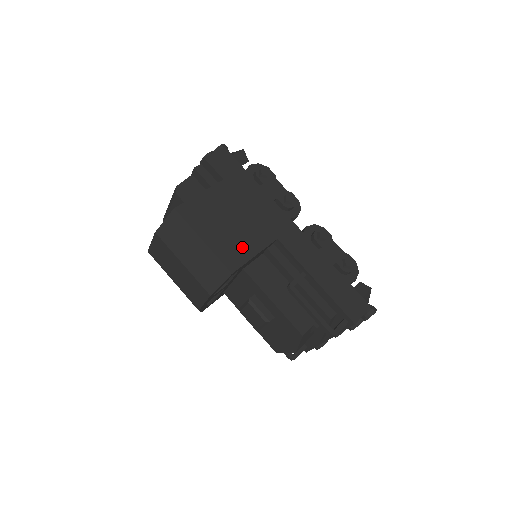
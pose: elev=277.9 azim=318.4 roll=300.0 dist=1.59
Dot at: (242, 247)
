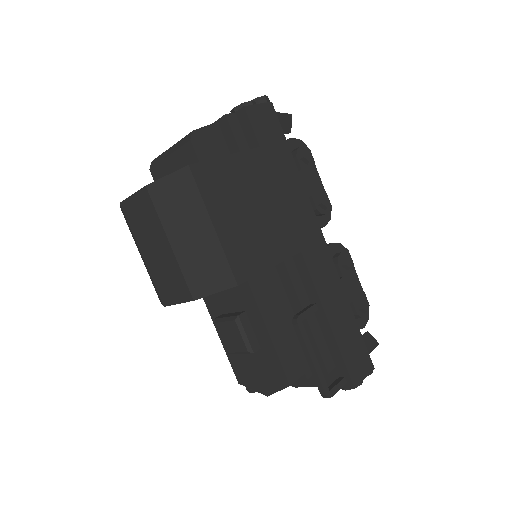
Dot at: (259, 251)
